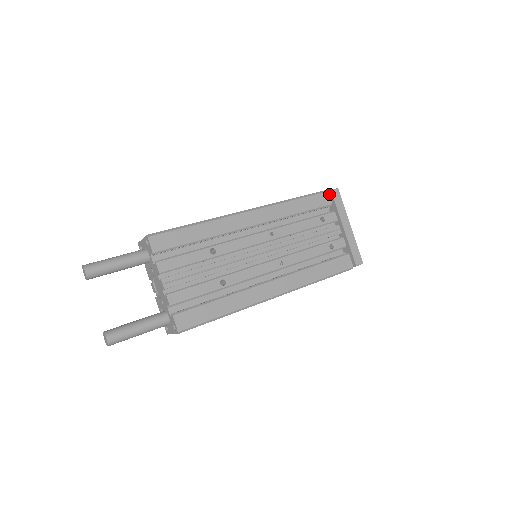
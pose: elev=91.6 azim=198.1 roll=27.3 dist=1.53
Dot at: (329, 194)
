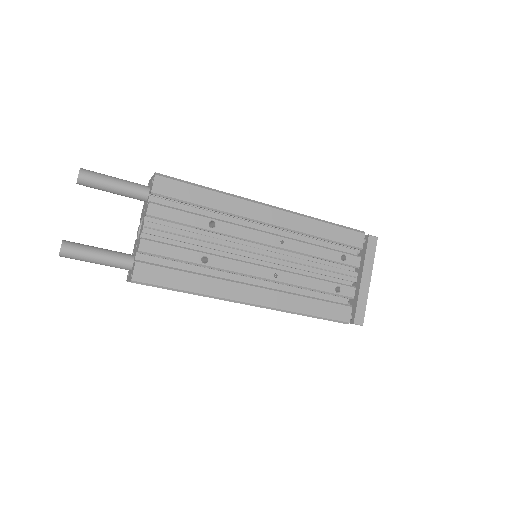
Dot at: (365, 238)
